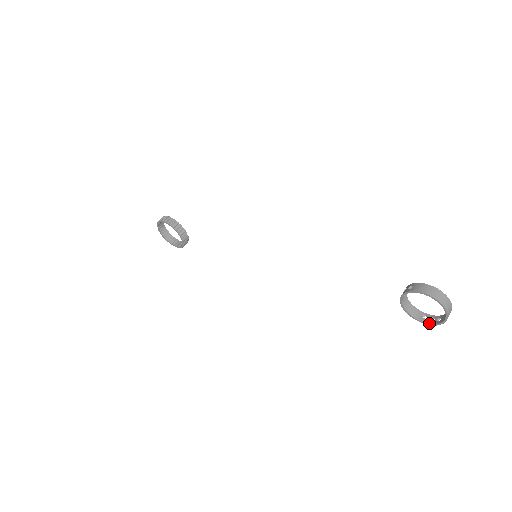
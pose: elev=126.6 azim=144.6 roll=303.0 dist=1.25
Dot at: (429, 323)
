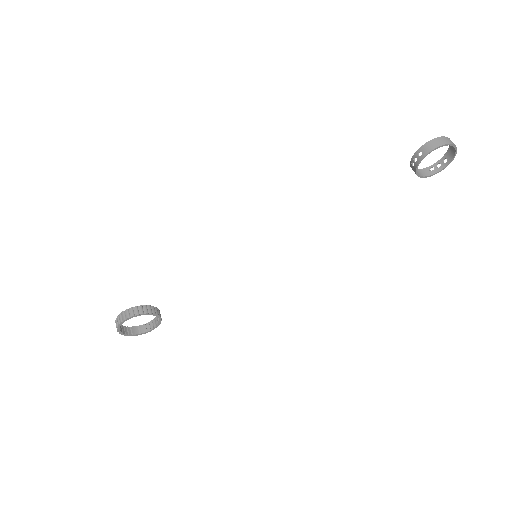
Dot at: (441, 170)
